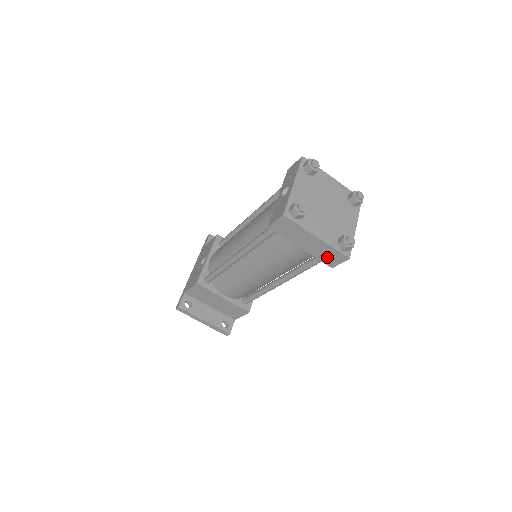
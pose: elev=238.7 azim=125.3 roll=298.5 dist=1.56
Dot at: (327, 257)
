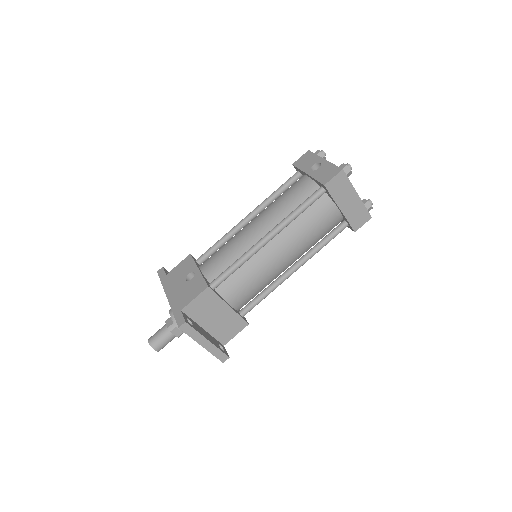
Dot at: (356, 218)
